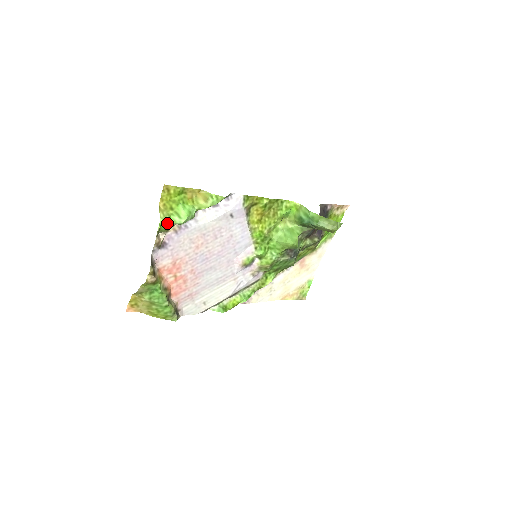
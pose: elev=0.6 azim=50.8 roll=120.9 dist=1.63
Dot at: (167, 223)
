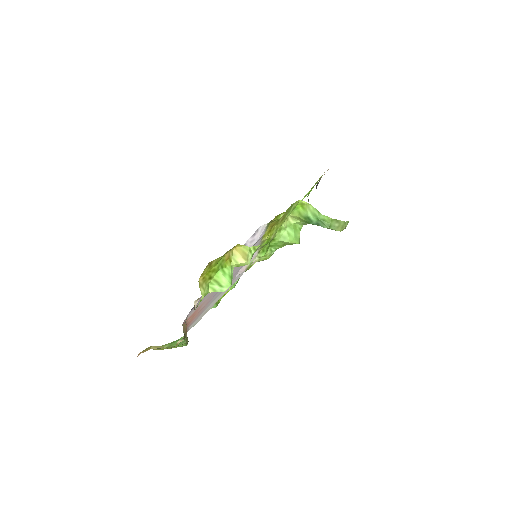
Dot at: (206, 294)
